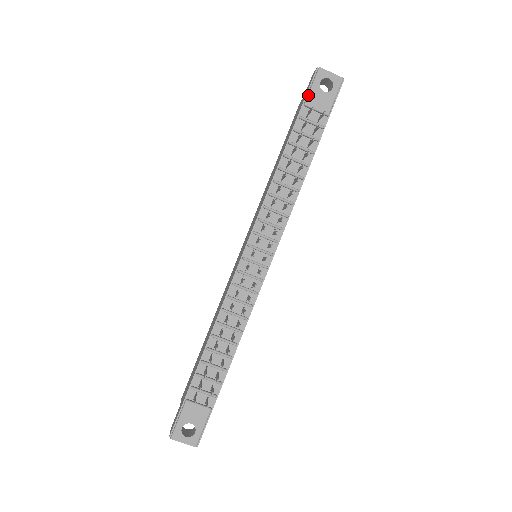
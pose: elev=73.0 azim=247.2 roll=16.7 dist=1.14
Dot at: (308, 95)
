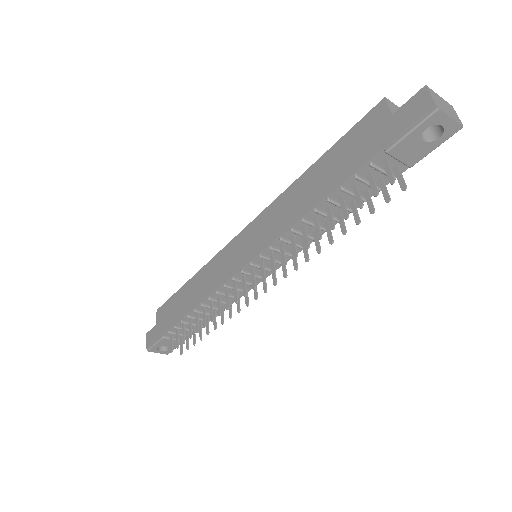
Dot at: (398, 142)
